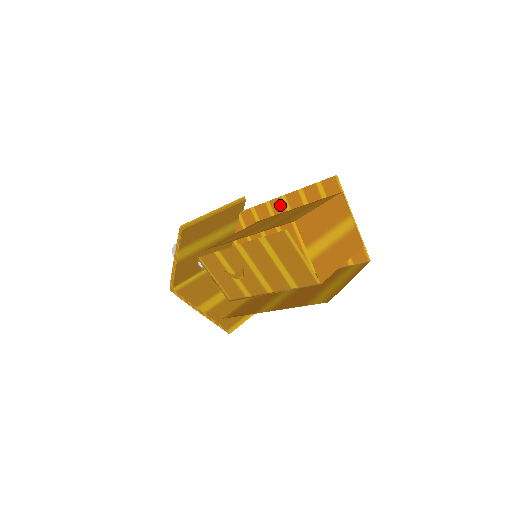
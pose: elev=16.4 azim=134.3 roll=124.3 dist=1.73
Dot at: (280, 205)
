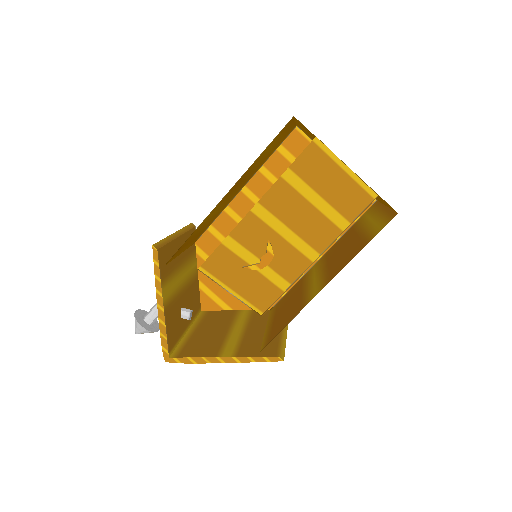
Dot at: (244, 202)
